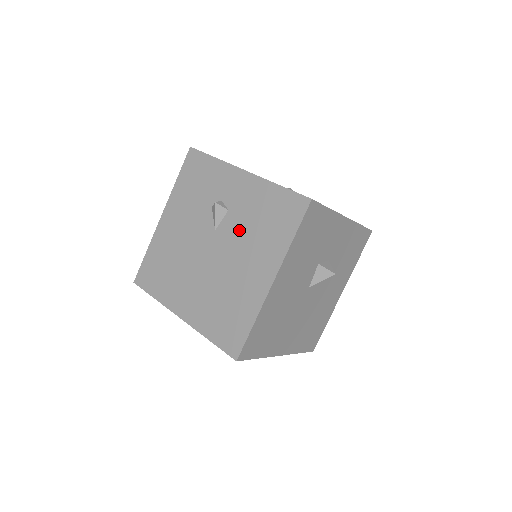
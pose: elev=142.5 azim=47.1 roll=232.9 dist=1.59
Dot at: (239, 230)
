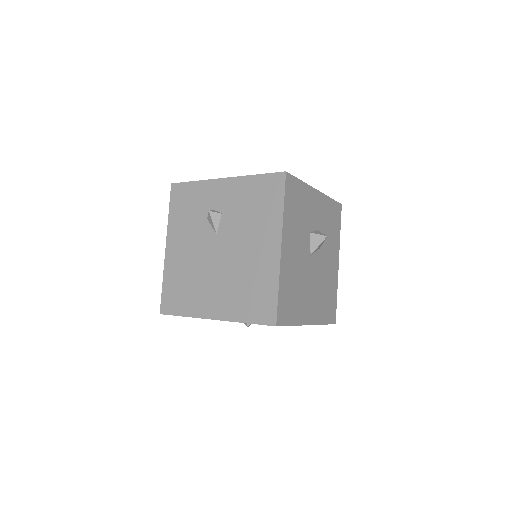
Dot at: (237, 224)
